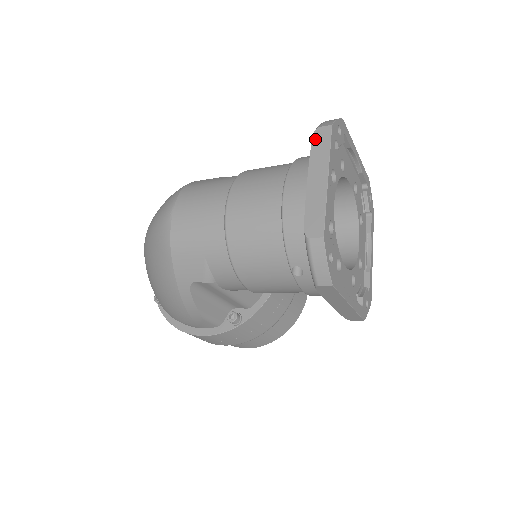
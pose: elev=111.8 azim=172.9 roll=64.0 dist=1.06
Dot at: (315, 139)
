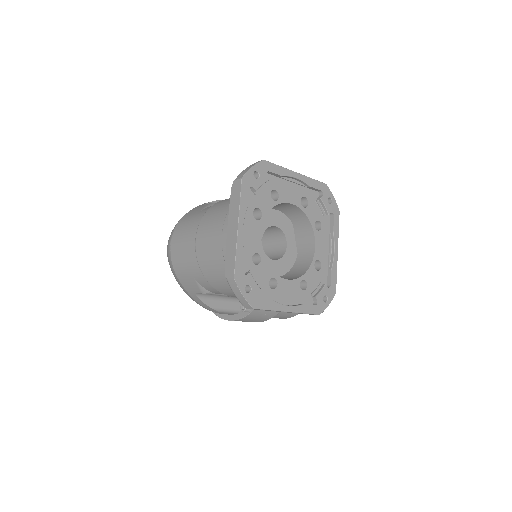
Dot at: (232, 191)
